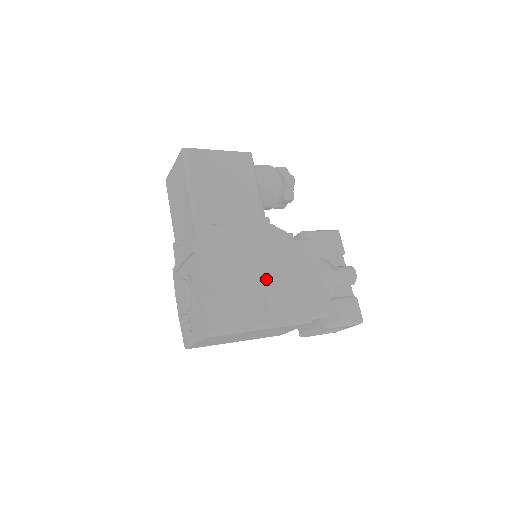
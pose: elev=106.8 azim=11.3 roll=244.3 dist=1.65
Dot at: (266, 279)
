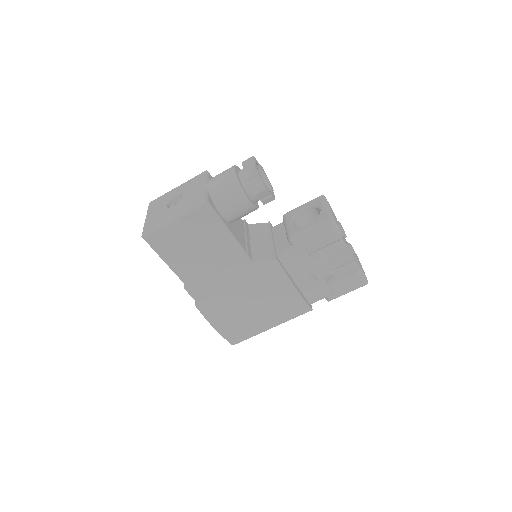
Dot at: (262, 305)
